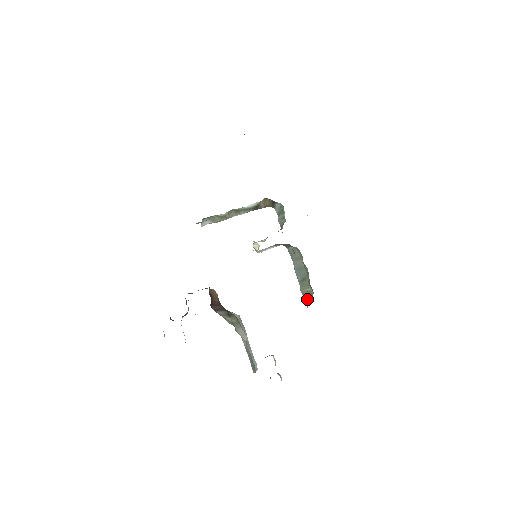
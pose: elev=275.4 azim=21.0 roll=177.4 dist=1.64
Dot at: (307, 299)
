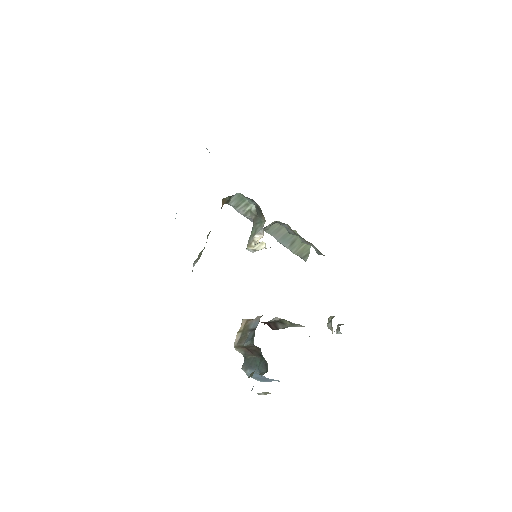
Dot at: (305, 255)
